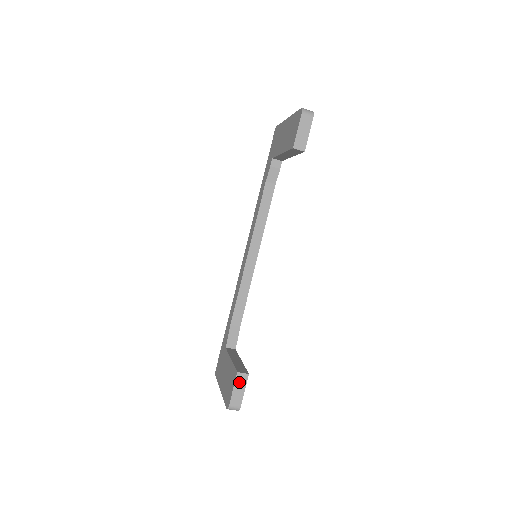
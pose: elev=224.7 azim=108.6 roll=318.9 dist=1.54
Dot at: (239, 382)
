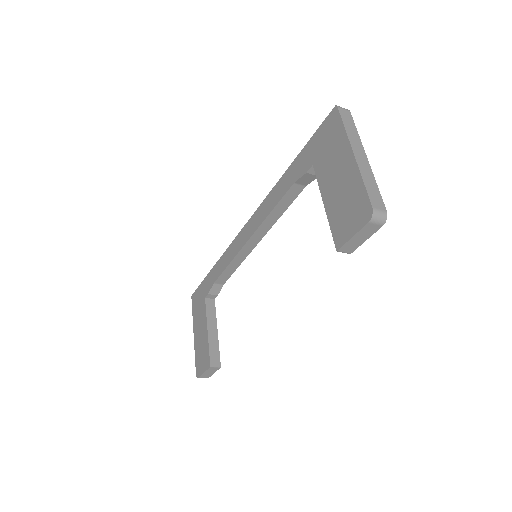
Dot at: (210, 370)
